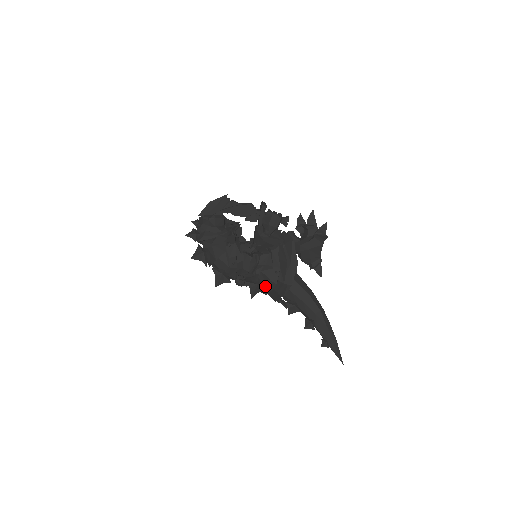
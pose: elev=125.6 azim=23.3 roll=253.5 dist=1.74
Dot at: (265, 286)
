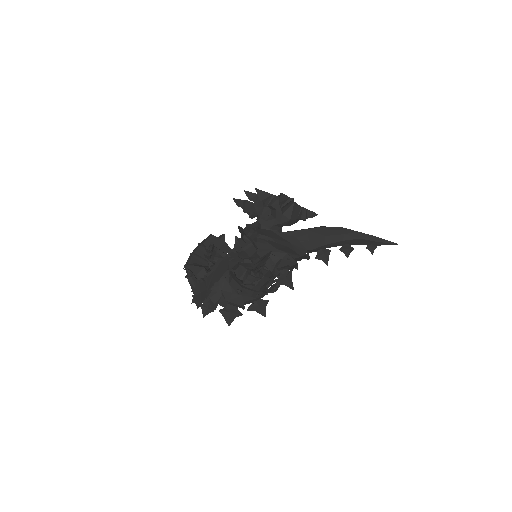
Dot at: occluded
